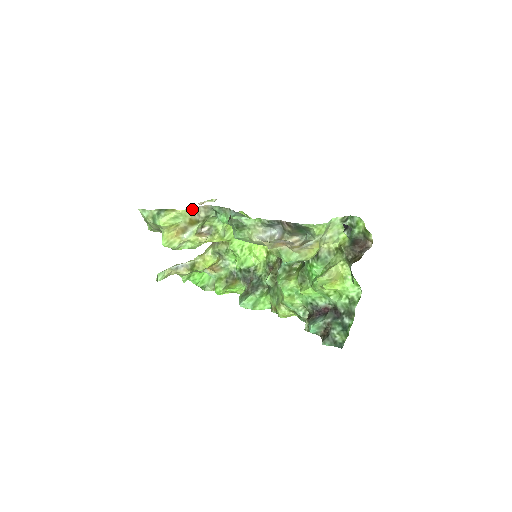
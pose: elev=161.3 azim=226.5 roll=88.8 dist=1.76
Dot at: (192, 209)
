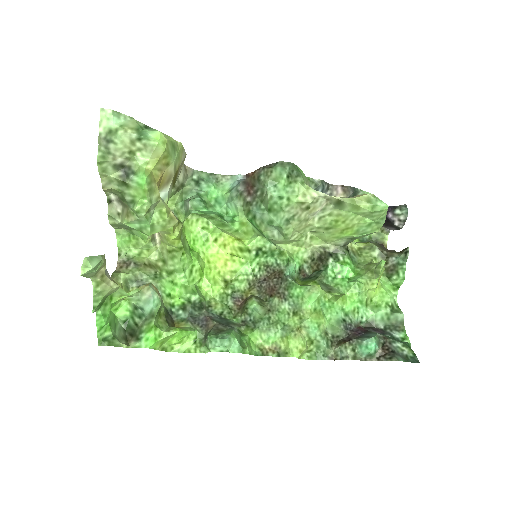
Dot at: (184, 153)
